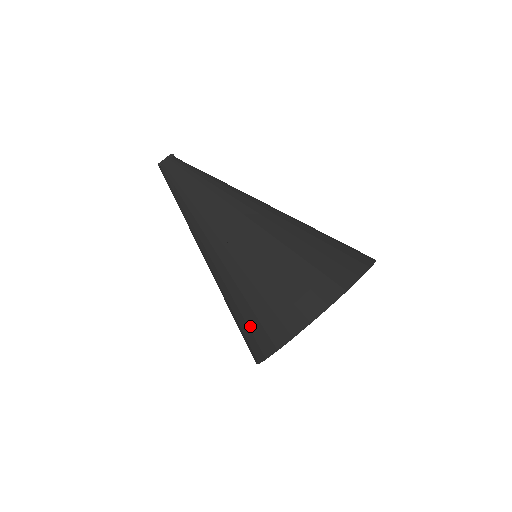
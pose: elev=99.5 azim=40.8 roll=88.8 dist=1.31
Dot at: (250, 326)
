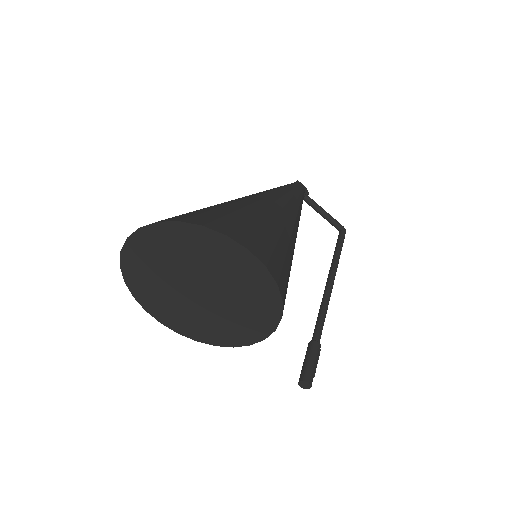
Dot at: occluded
